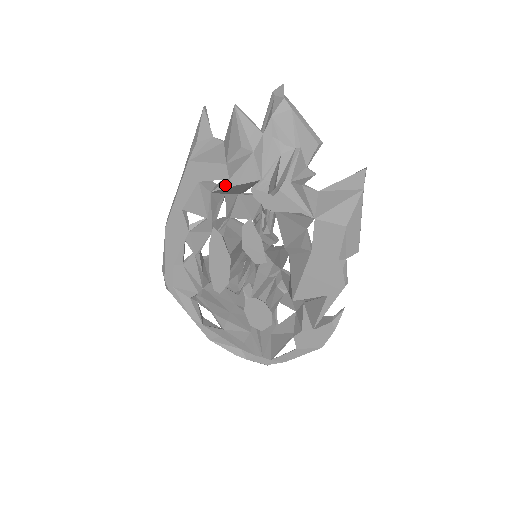
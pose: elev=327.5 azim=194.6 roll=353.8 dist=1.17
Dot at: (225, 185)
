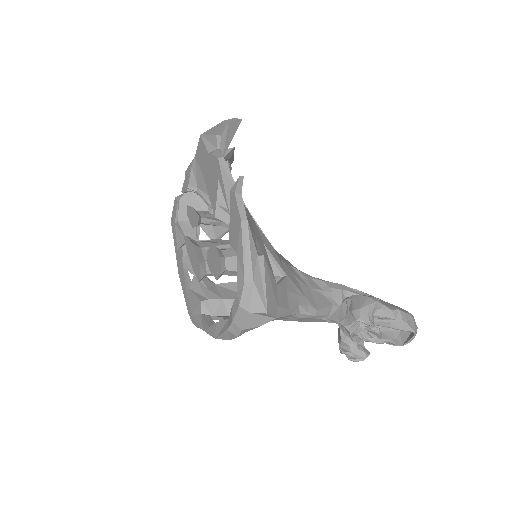
Dot at: (178, 208)
